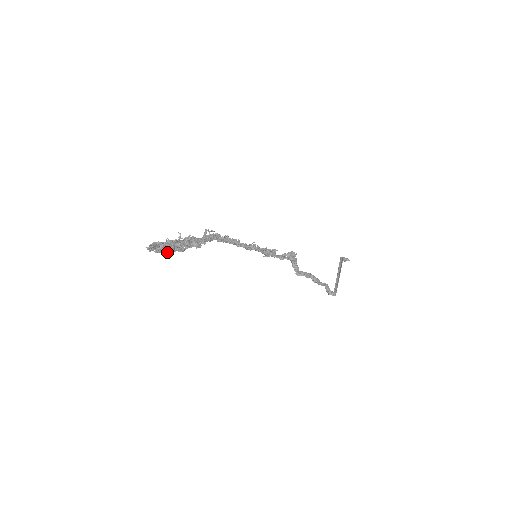
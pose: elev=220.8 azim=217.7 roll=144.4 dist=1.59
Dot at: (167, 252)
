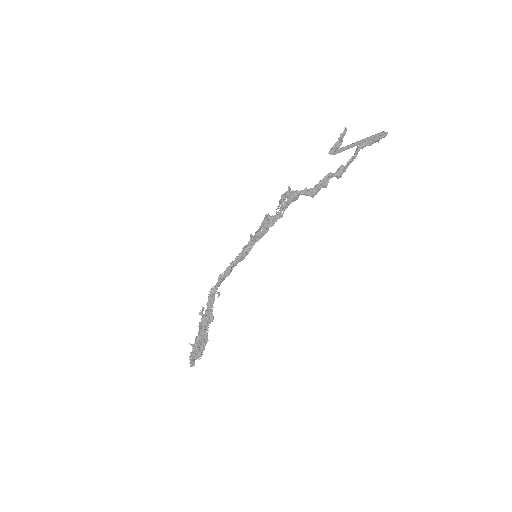
Dot at: (201, 356)
